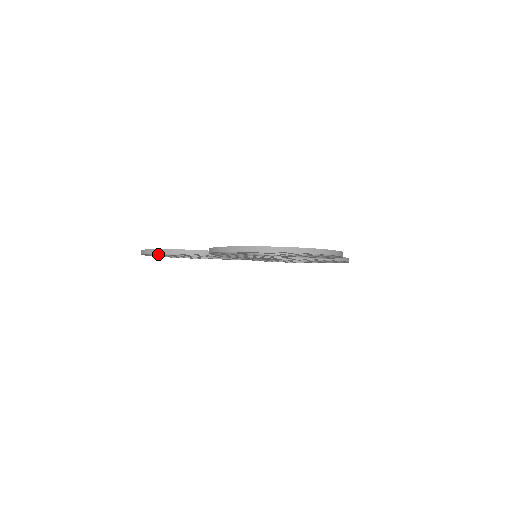
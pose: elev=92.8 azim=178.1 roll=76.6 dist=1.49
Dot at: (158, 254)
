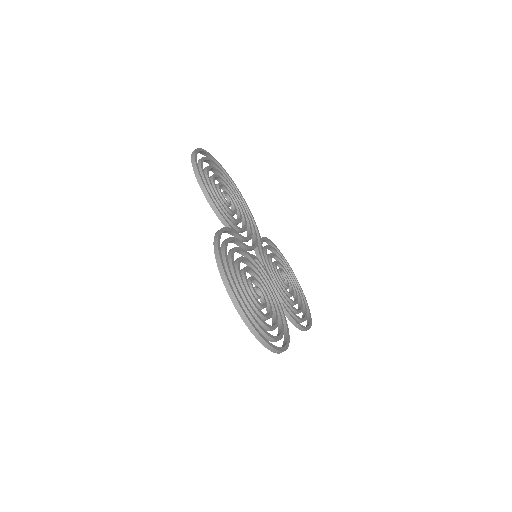
Dot at: (208, 161)
